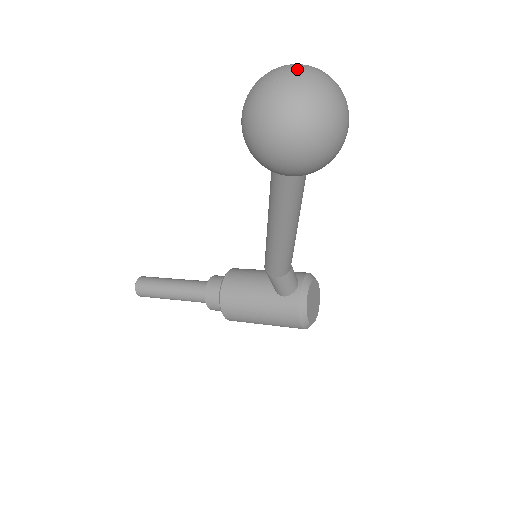
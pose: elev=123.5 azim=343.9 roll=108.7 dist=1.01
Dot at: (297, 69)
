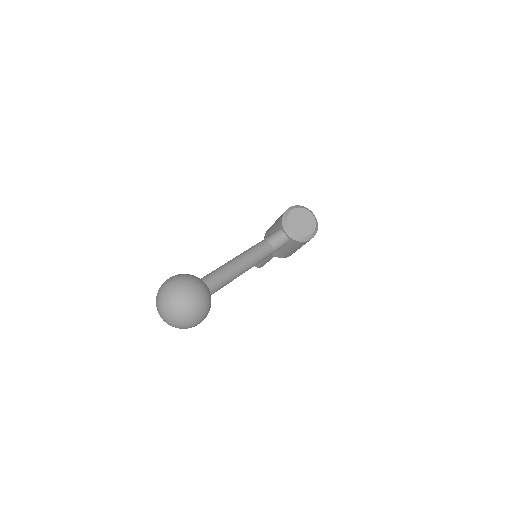
Dot at: (160, 312)
